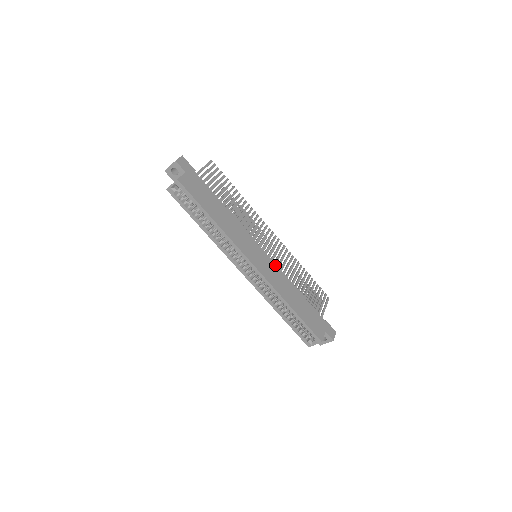
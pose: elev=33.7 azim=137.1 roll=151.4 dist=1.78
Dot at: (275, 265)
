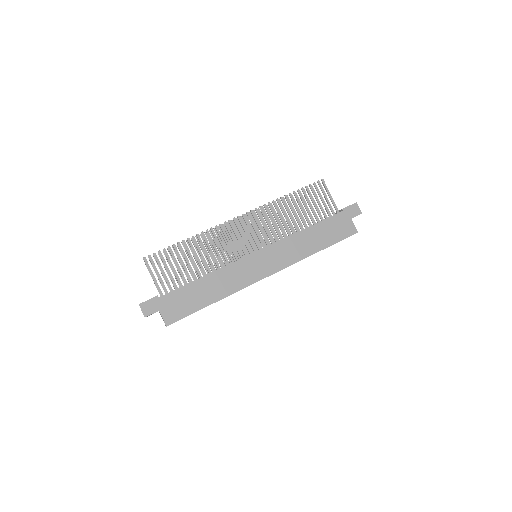
Dot at: (274, 245)
